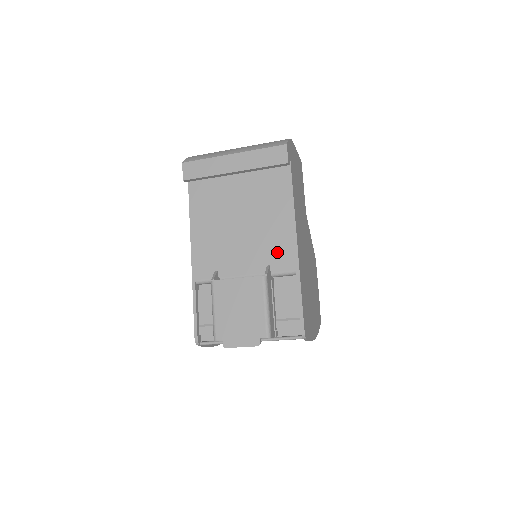
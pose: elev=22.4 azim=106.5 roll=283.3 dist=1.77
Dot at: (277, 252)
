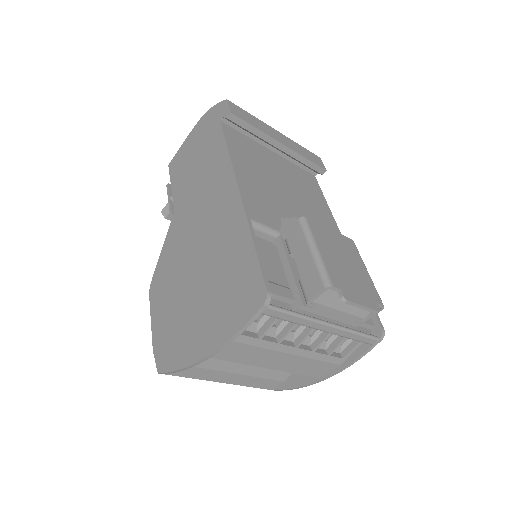
Dot at: occluded
